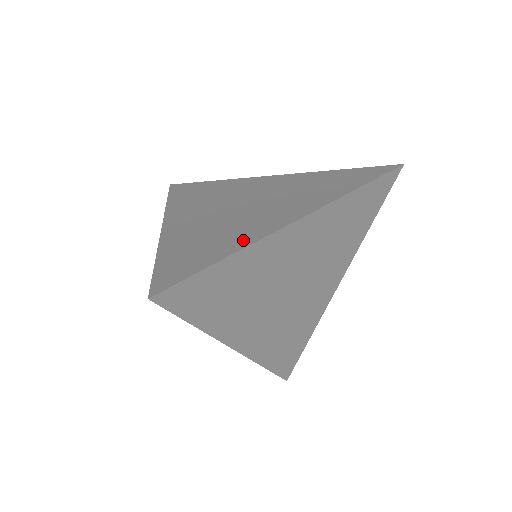
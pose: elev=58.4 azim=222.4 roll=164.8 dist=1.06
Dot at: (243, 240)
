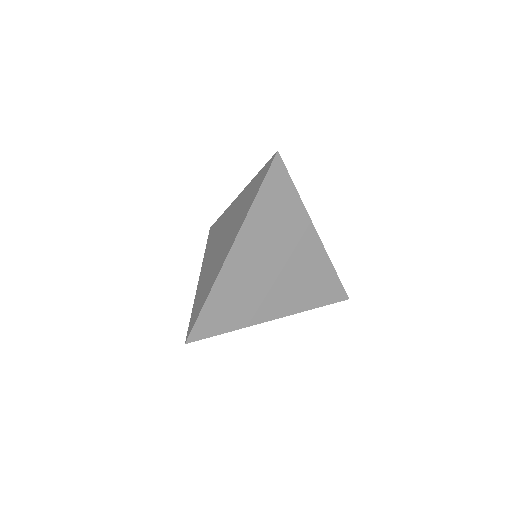
Dot at: (213, 280)
